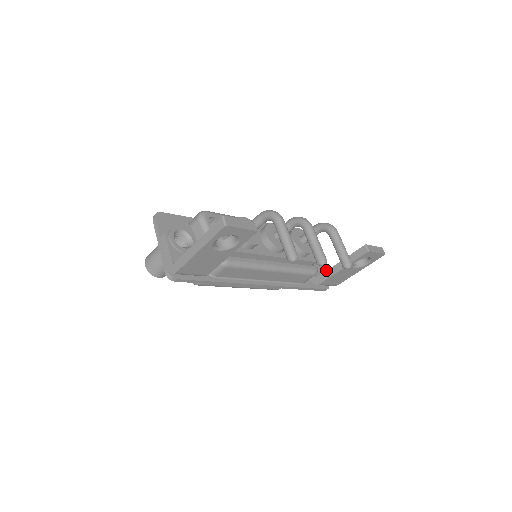
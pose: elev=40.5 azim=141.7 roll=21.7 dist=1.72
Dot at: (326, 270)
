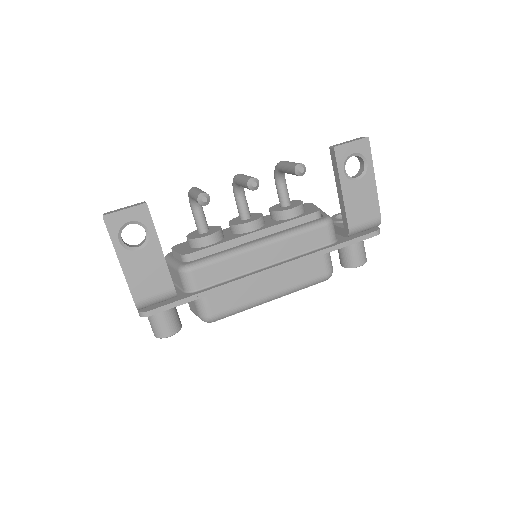
Dot at: occluded
